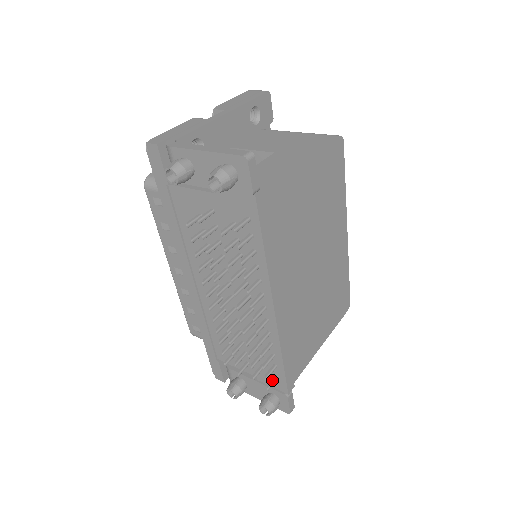
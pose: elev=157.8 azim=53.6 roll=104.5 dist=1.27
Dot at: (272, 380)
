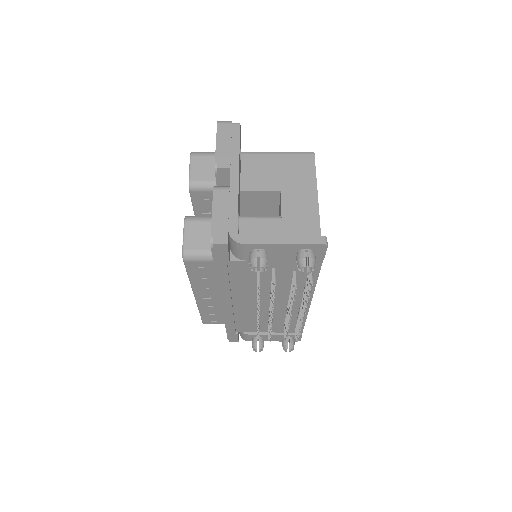
Dot at: occluded
